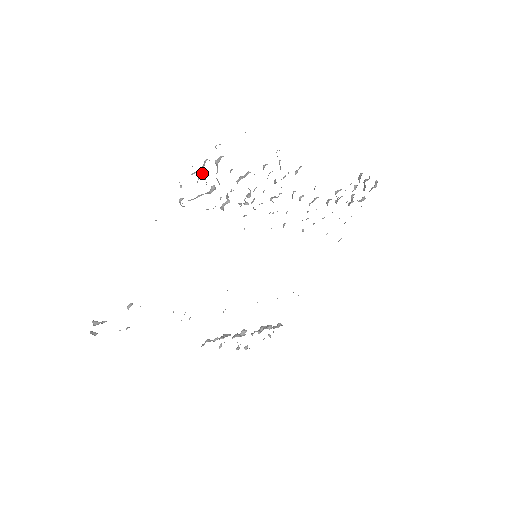
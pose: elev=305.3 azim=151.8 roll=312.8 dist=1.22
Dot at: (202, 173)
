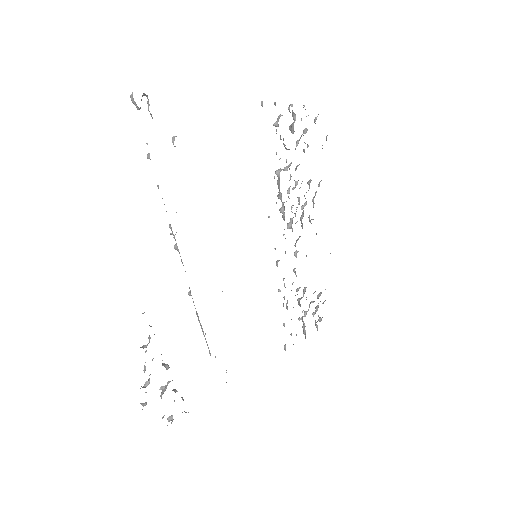
Dot at: occluded
